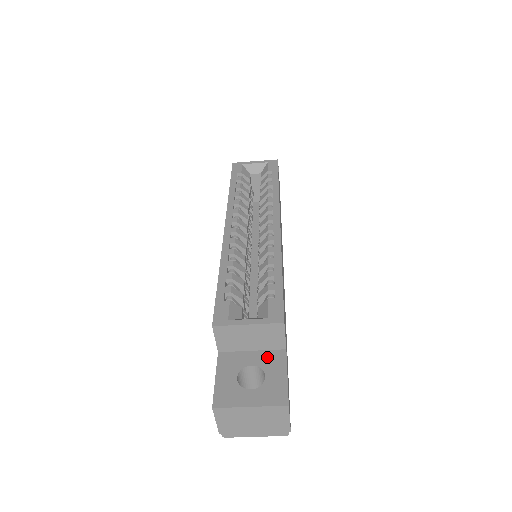
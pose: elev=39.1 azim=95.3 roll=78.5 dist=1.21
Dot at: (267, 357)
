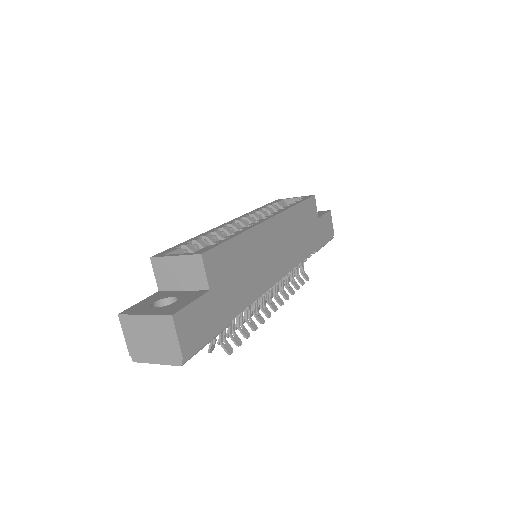
Dot at: (190, 293)
